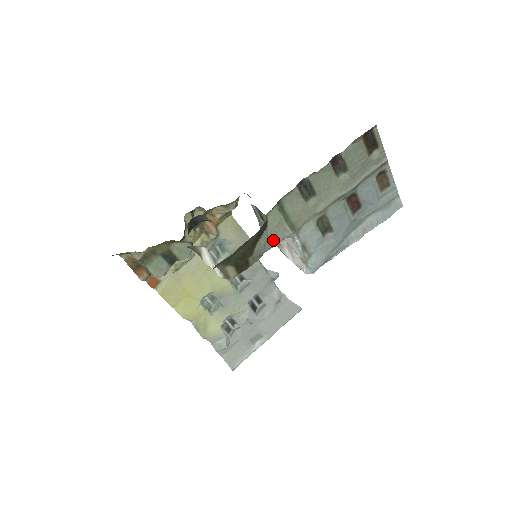
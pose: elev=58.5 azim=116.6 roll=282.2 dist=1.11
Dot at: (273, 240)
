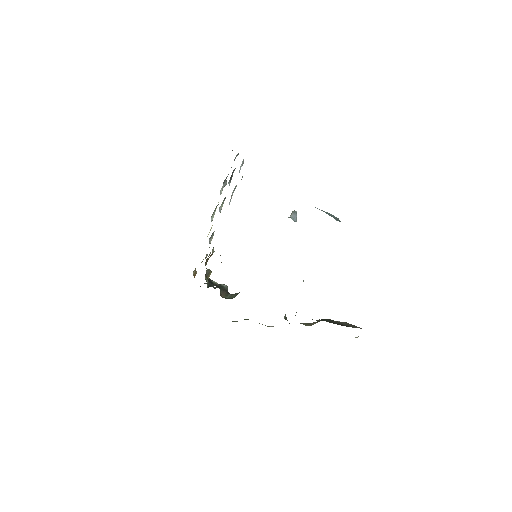
Dot at: occluded
